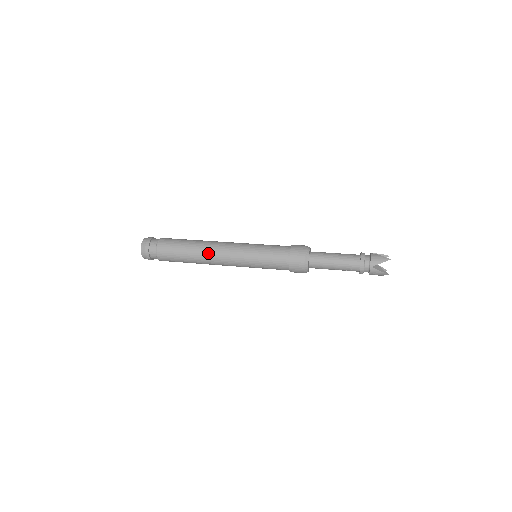
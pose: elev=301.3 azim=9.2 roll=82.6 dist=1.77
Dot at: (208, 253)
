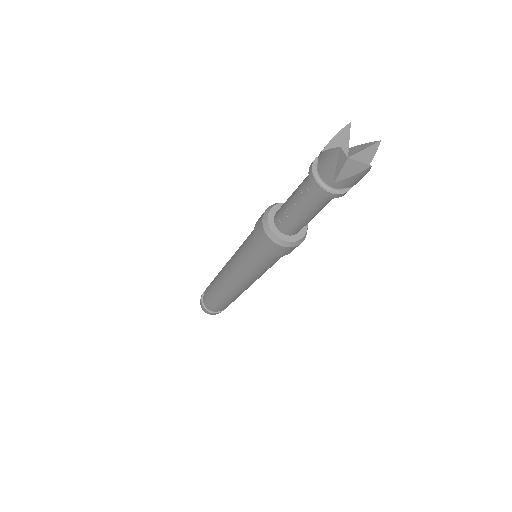
Dot at: occluded
